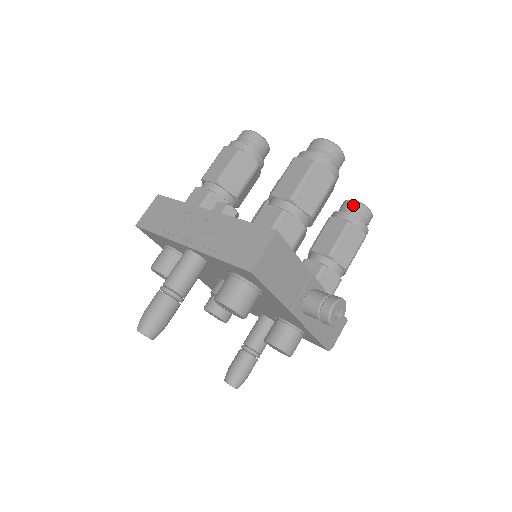
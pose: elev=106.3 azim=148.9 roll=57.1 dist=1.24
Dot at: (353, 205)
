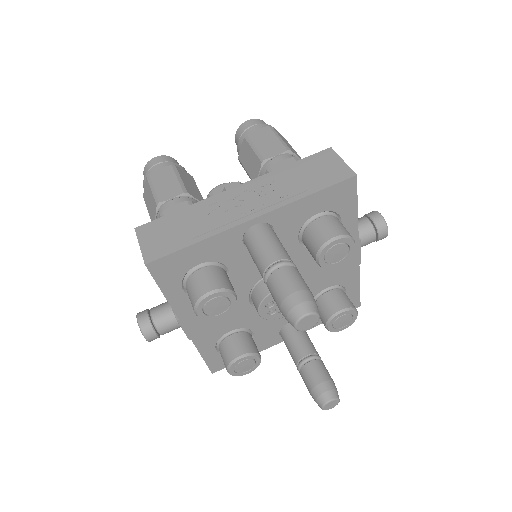
Dot at: occluded
